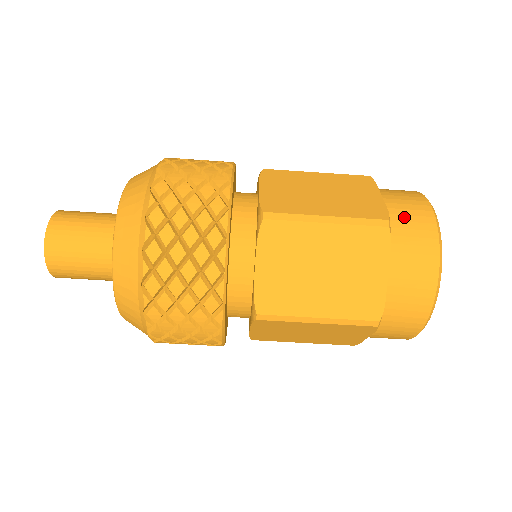
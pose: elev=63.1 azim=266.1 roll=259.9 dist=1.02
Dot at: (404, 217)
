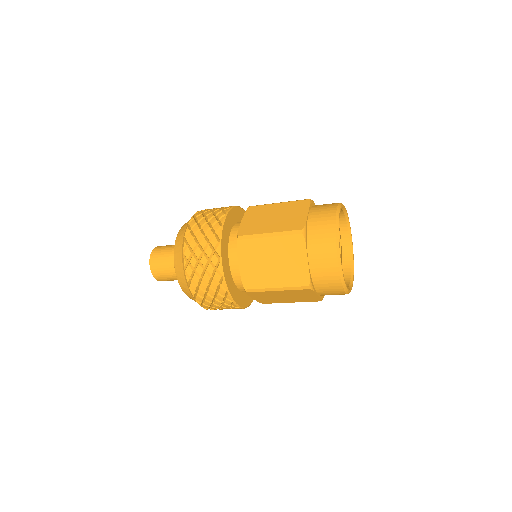
Dot at: (321, 274)
